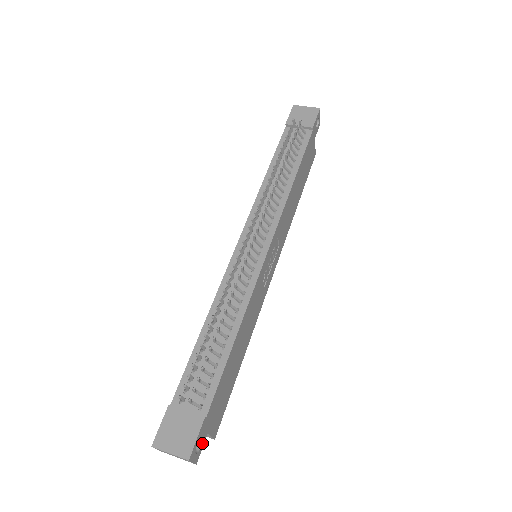
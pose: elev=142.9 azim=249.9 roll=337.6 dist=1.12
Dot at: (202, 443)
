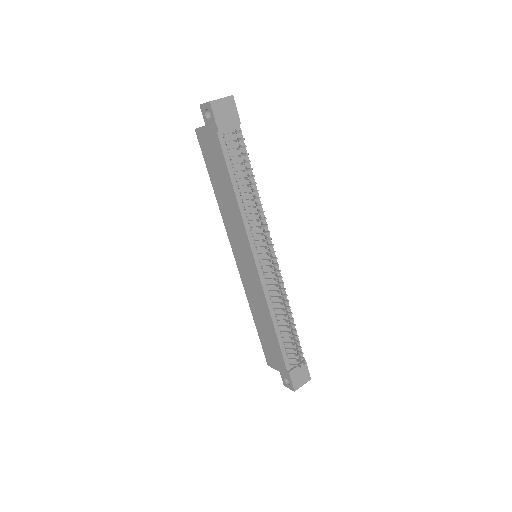
Dot at: occluded
